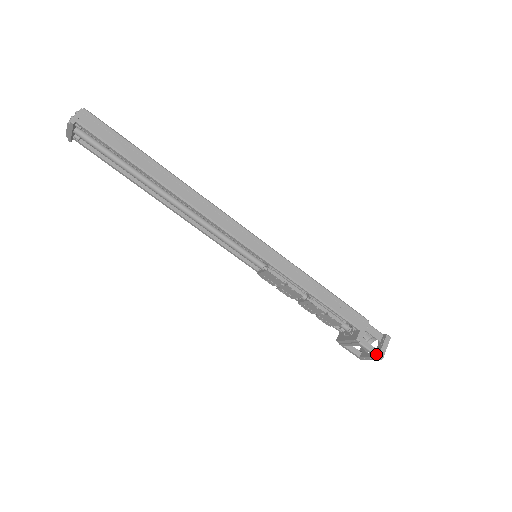
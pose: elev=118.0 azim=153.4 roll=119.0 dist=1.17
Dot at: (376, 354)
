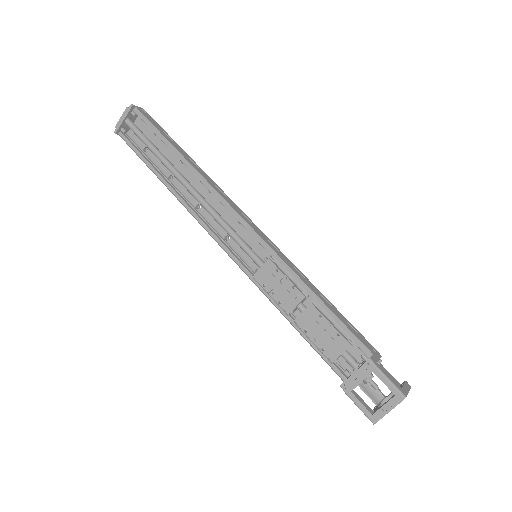
Dot at: (397, 387)
